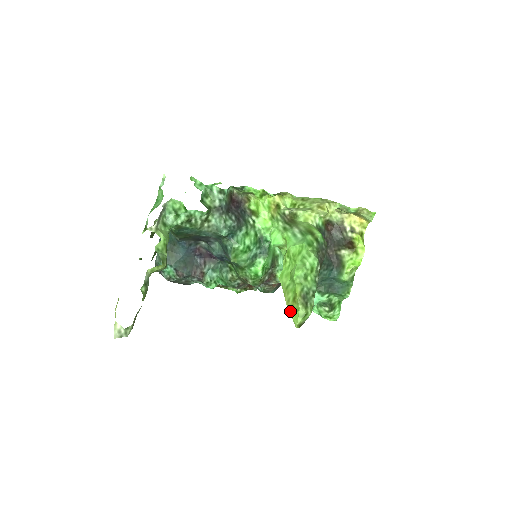
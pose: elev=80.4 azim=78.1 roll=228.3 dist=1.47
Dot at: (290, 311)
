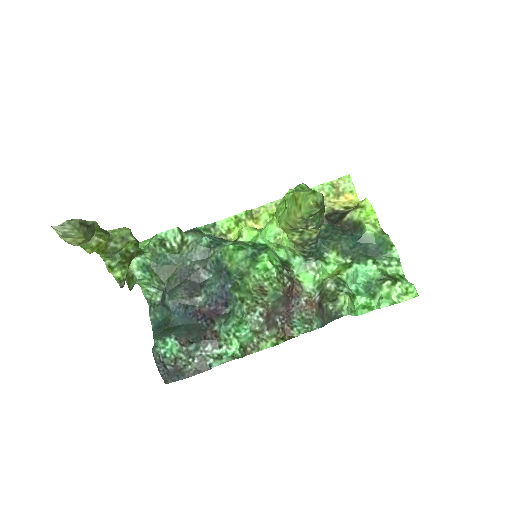
Dot at: (301, 214)
